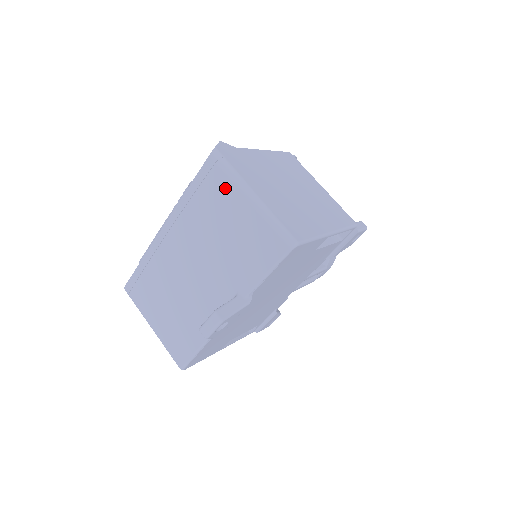
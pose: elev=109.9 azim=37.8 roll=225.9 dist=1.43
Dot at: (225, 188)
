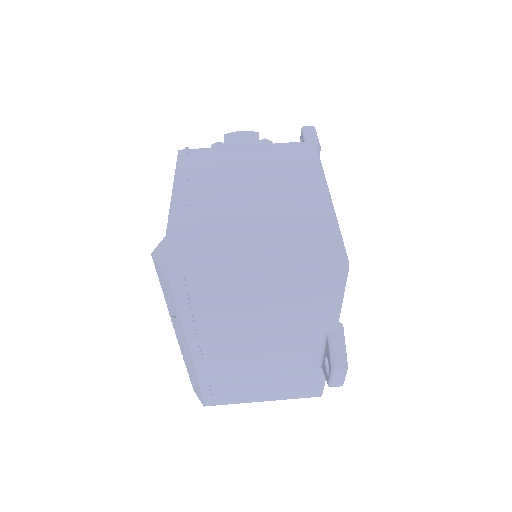
Dot at: (222, 291)
